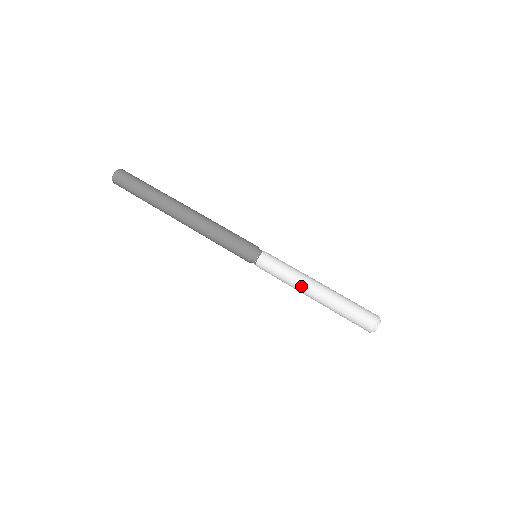
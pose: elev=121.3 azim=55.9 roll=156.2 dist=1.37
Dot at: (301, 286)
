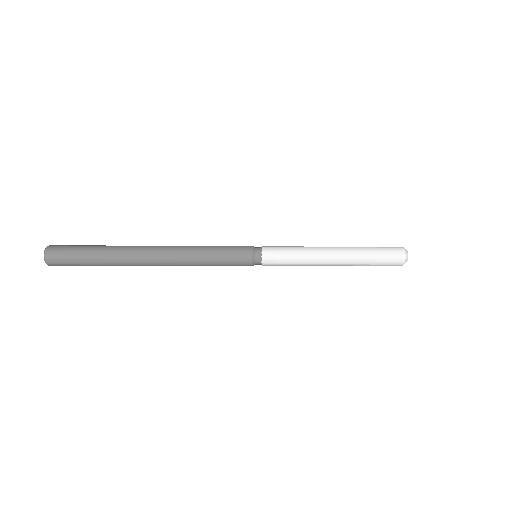
Dot at: (319, 249)
